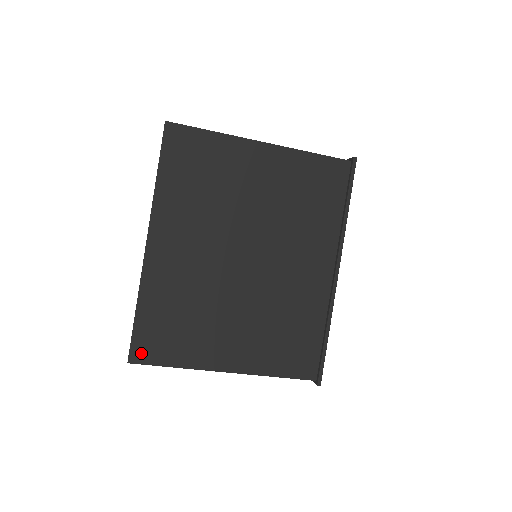
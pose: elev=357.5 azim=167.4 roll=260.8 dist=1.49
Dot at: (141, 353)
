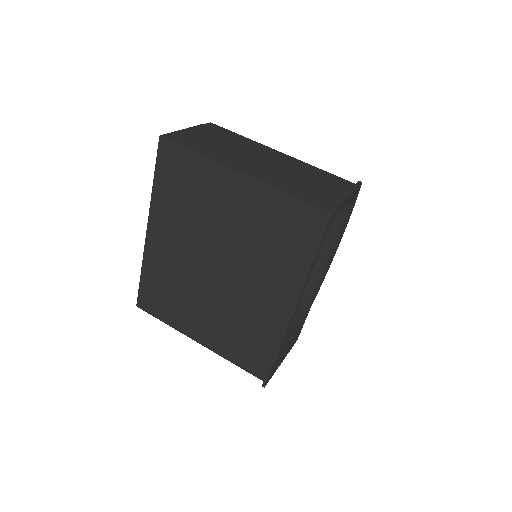
Dot at: (144, 304)
